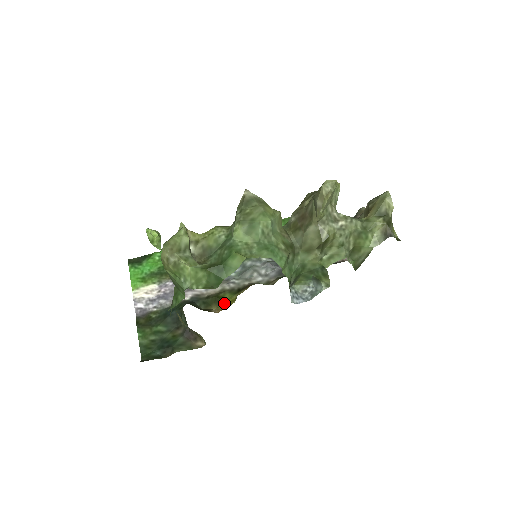
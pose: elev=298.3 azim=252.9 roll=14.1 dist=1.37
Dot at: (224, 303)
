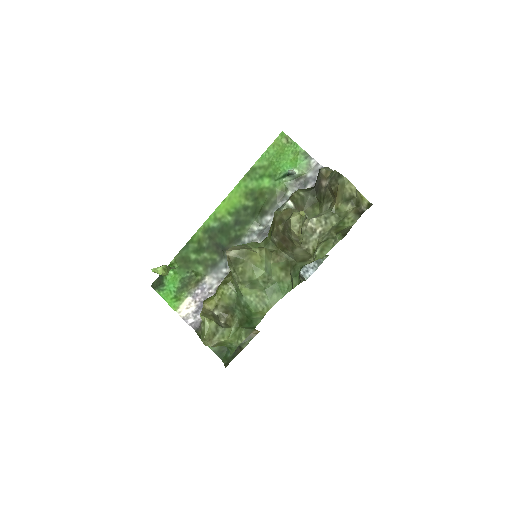
Dot at: occluded
